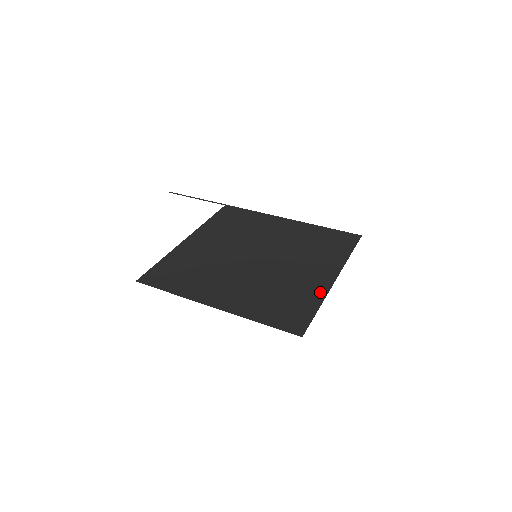
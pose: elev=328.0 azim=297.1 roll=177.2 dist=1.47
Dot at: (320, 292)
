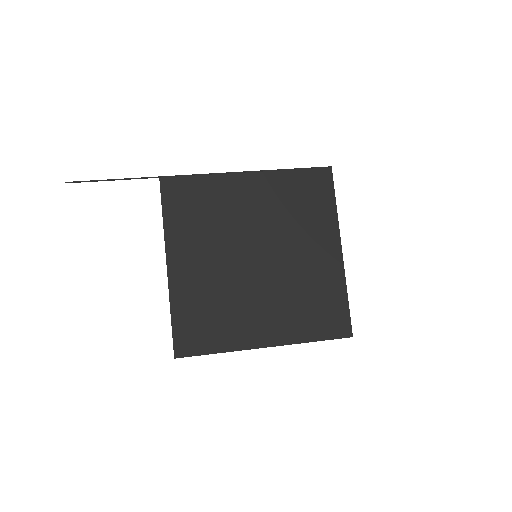
Dot at: (339, 276)
